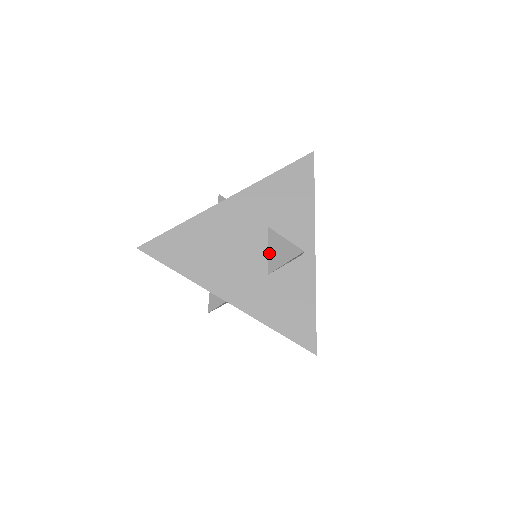
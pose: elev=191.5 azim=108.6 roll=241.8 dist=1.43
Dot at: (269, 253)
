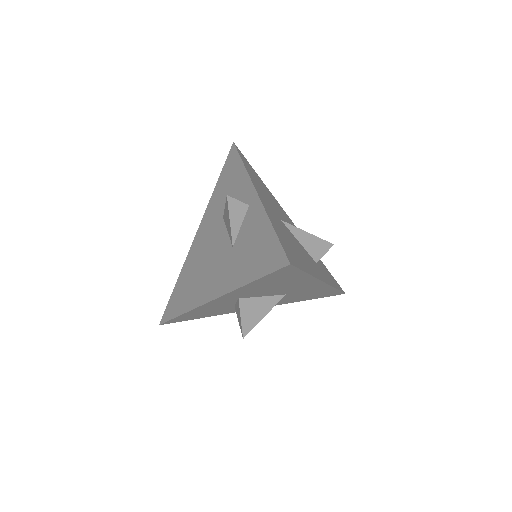
Dot at: (228, 232)
